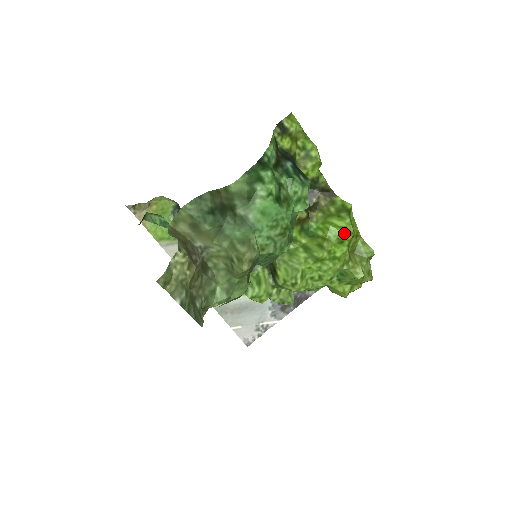
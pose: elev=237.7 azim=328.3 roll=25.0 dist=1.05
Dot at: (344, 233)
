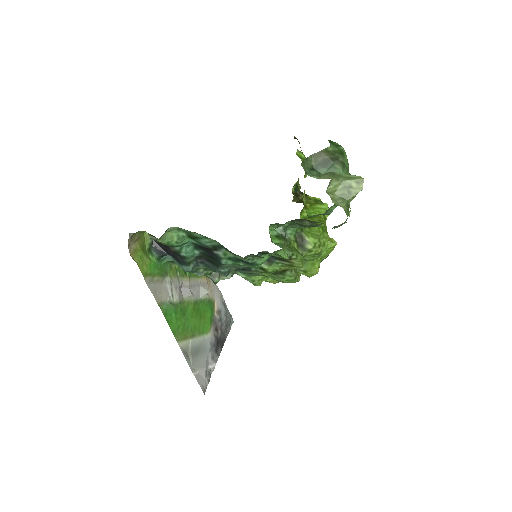
Dot at: occluded
